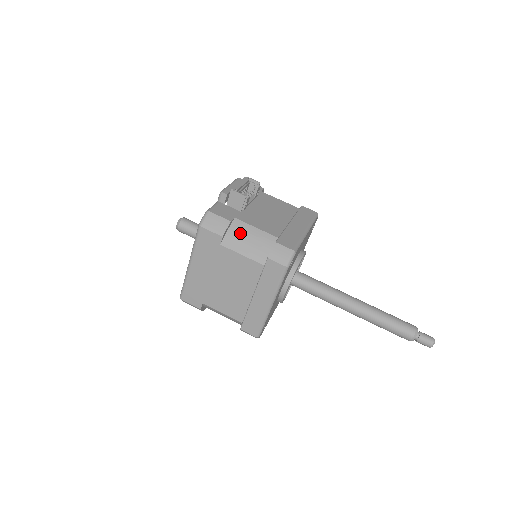
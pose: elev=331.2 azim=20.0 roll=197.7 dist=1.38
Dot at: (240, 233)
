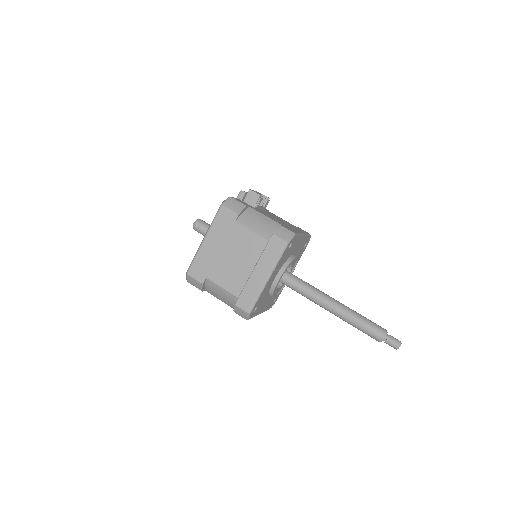
Dot at: (252, 216)
